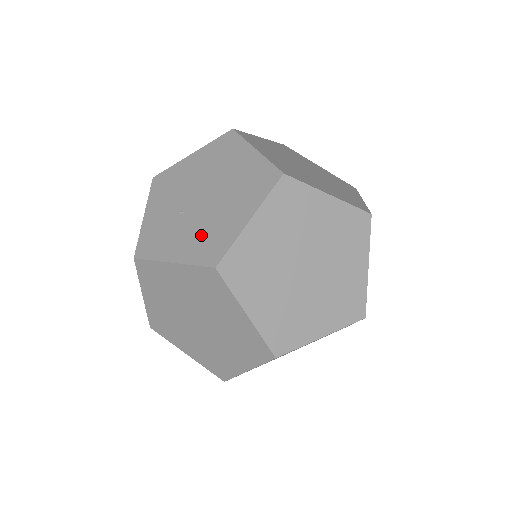
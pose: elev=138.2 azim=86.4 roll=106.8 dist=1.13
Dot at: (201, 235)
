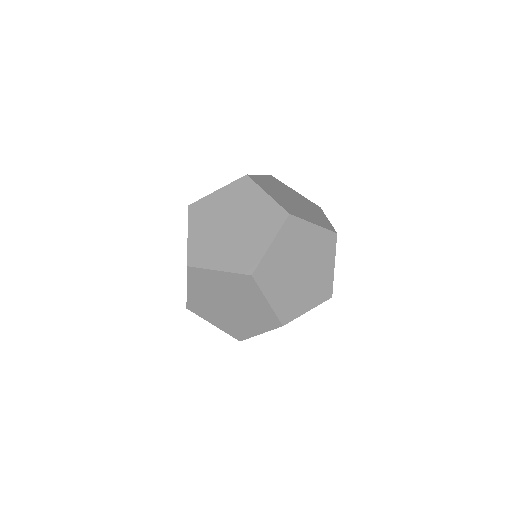
Dot at: occluded
